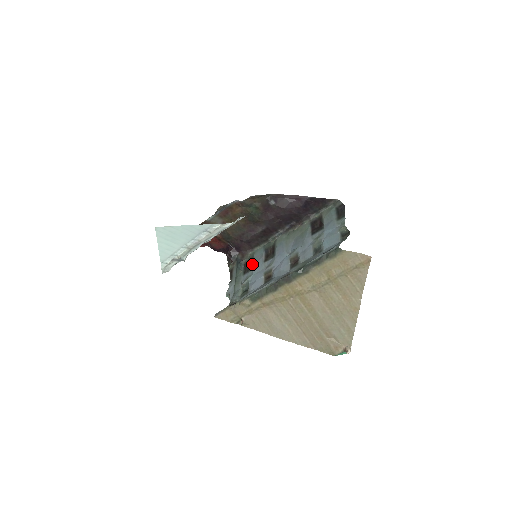
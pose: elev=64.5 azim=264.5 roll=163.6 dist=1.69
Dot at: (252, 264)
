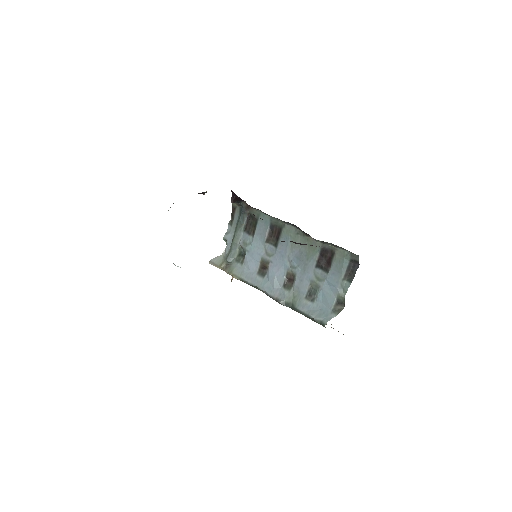
Dot at: (254, 228)
